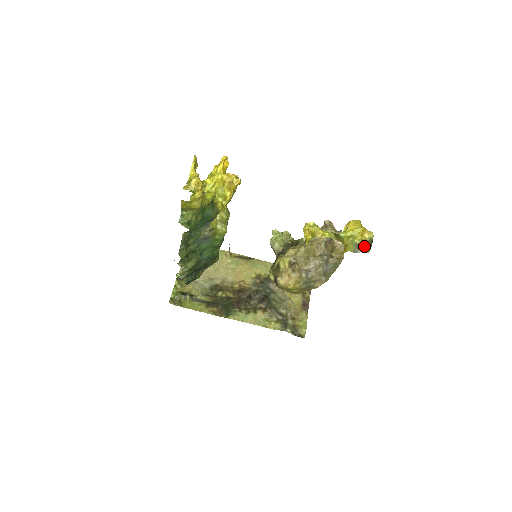
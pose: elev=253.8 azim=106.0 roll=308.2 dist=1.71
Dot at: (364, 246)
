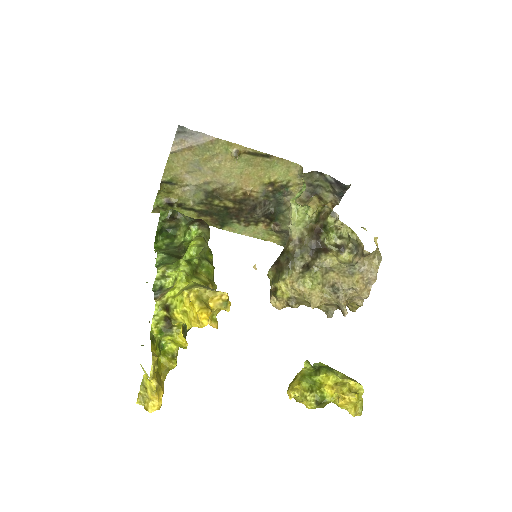
Dot at: occluded
